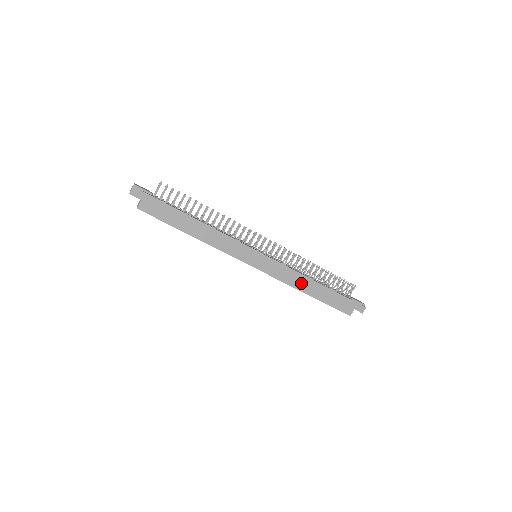
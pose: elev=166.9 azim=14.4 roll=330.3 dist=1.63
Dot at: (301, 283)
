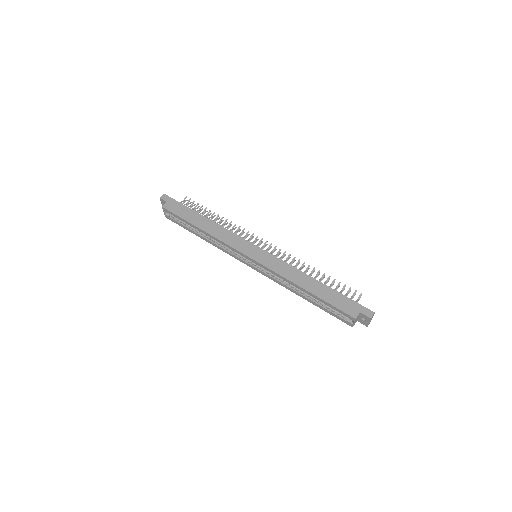
Dot at: (297, 277)
